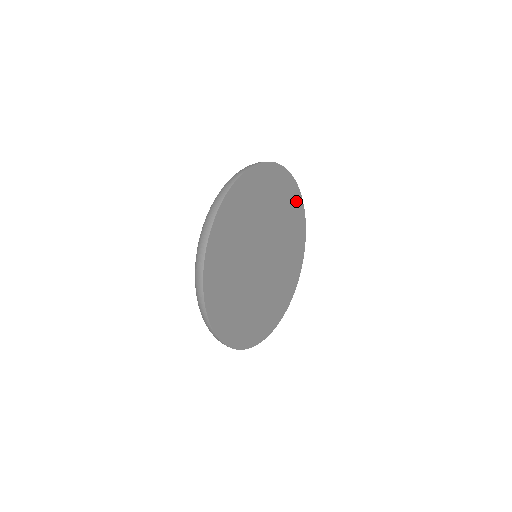
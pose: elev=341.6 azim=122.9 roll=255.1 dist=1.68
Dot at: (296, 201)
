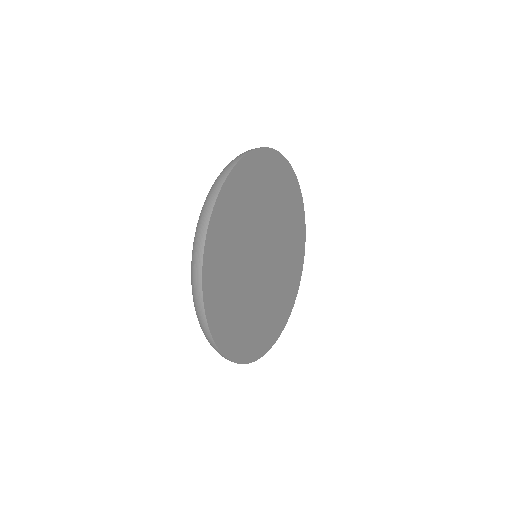
Dot at: (262, 162)
